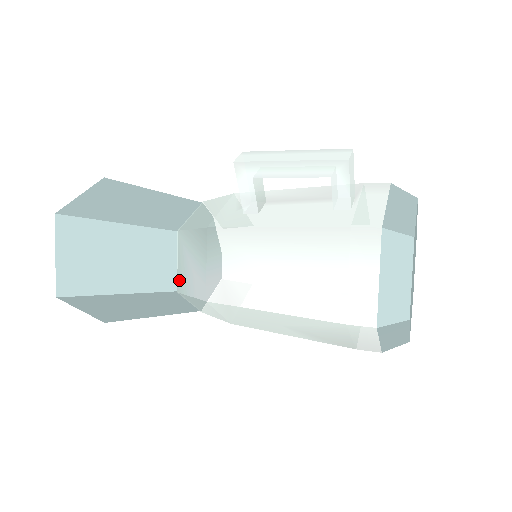
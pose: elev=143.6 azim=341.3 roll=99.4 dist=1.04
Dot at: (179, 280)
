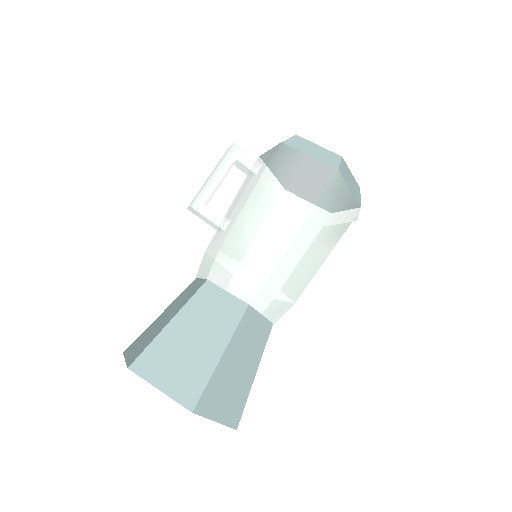
Dot at: (242, 297)
